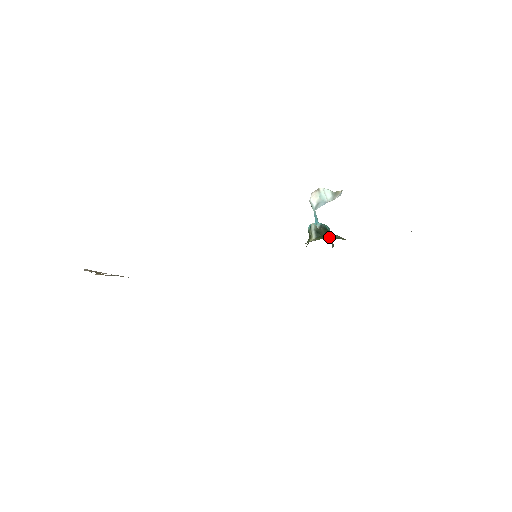
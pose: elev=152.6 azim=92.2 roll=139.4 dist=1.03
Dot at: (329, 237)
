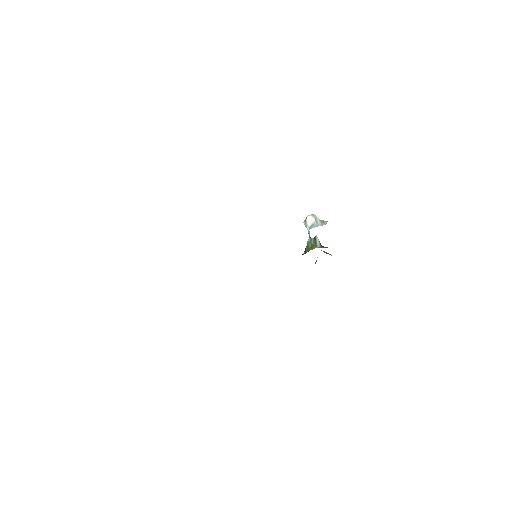
Dot at: occluded
